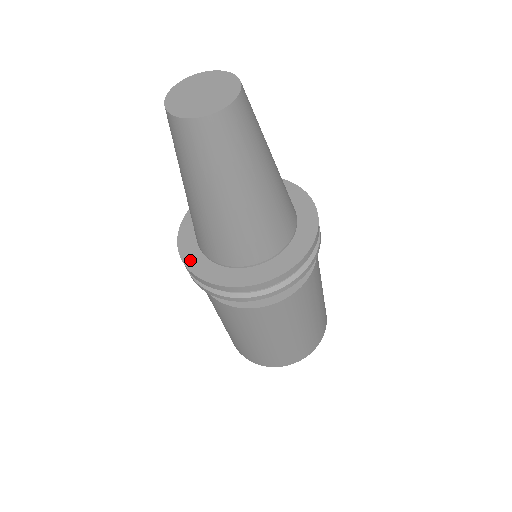
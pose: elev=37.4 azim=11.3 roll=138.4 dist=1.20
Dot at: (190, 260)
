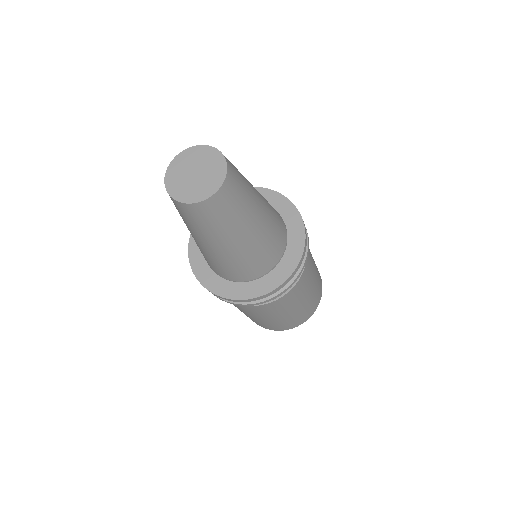
Dot at: (194, 258)
